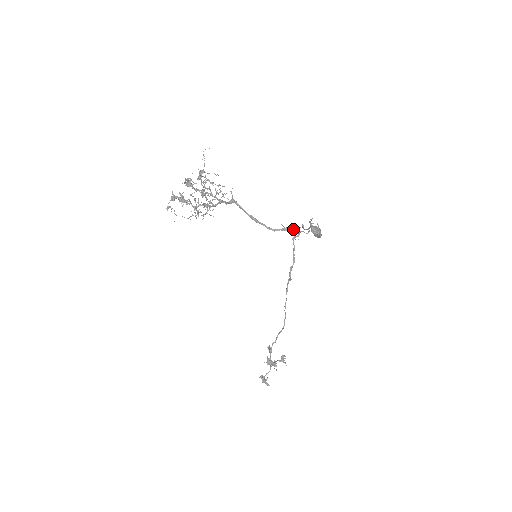
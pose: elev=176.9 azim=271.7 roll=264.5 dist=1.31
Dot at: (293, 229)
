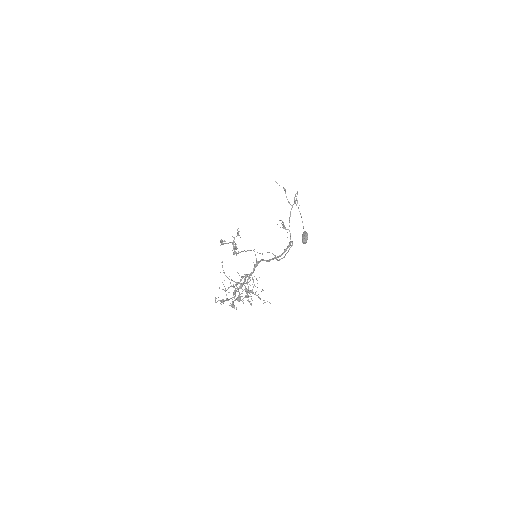
Dot at: occluded
